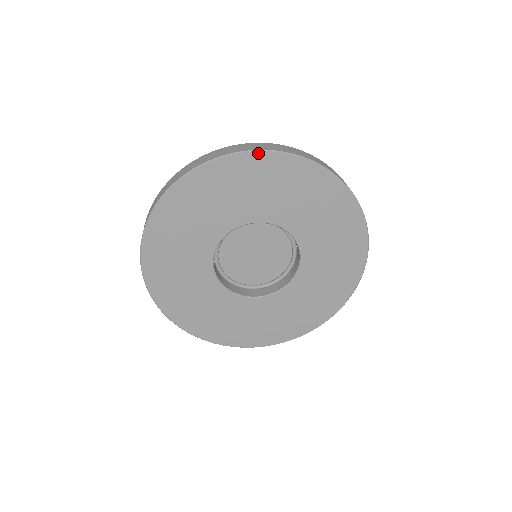
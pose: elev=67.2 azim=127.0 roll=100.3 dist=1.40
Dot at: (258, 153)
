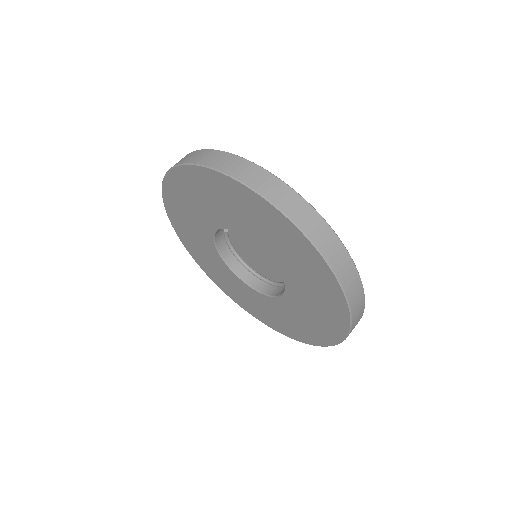
Dot at: (199, 167)
